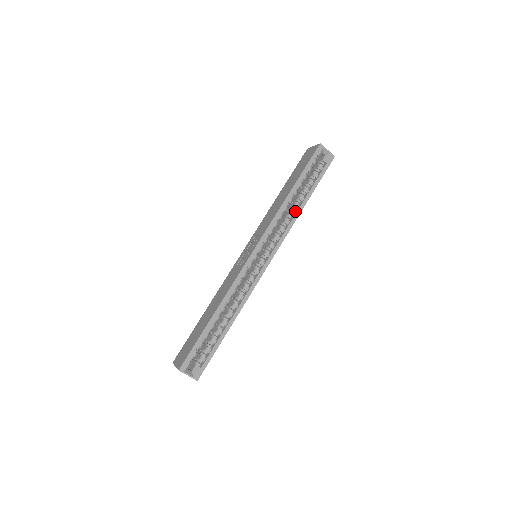
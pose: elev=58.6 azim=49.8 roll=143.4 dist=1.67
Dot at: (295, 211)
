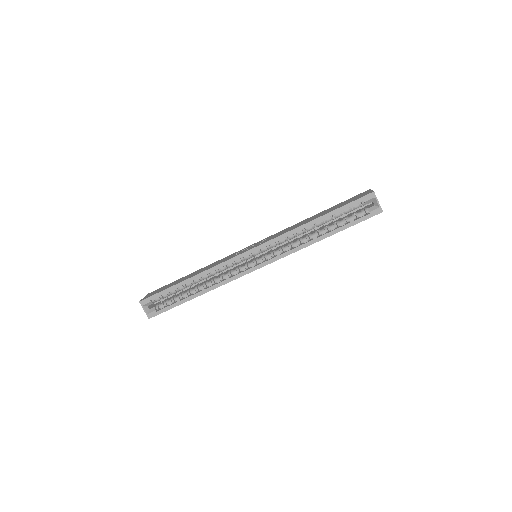
Dot at: (310, 239)
